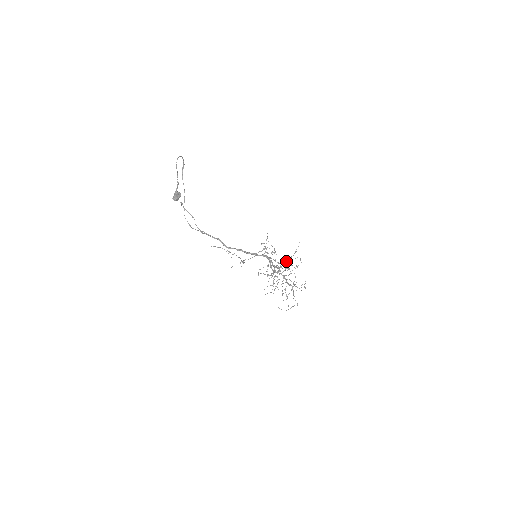
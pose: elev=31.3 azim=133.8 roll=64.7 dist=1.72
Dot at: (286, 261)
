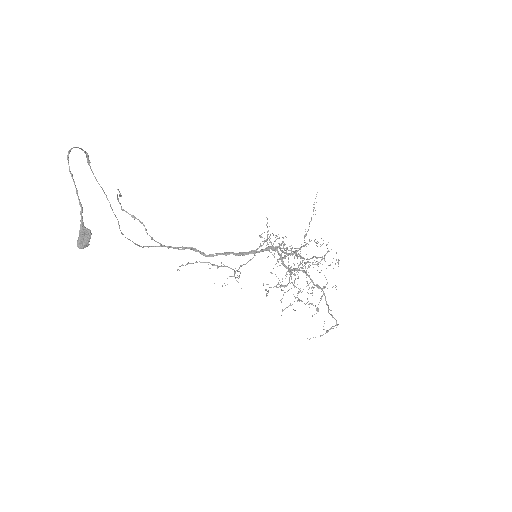
Dot at: occluded
